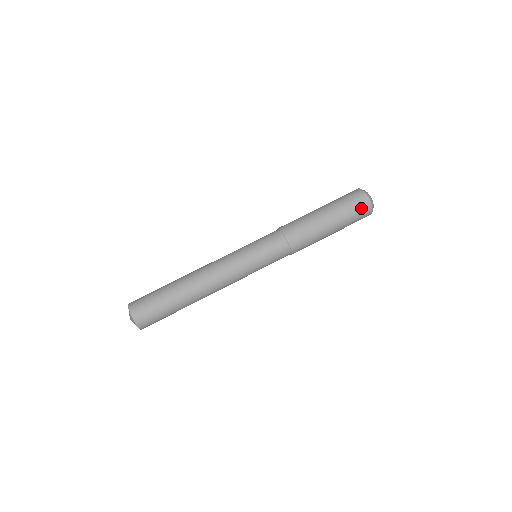
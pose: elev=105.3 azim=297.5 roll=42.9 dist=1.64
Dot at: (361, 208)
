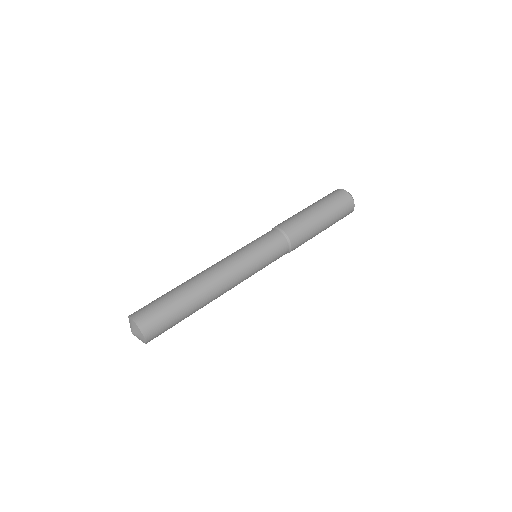
Dot at: (347, 209)
